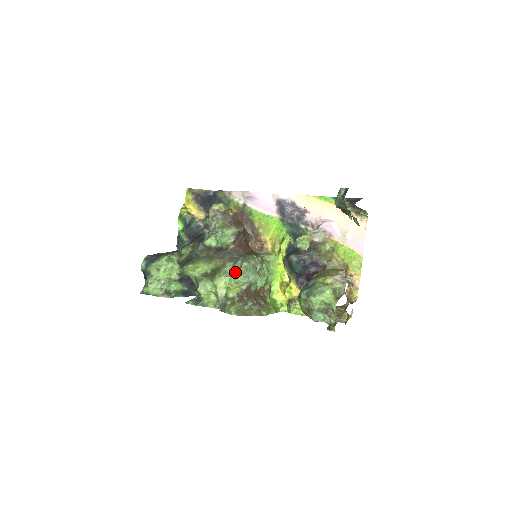
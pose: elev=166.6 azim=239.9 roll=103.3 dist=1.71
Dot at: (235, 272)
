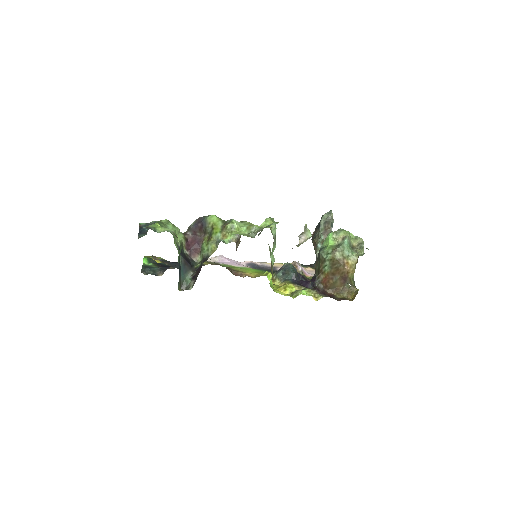
Dot at: occluded
